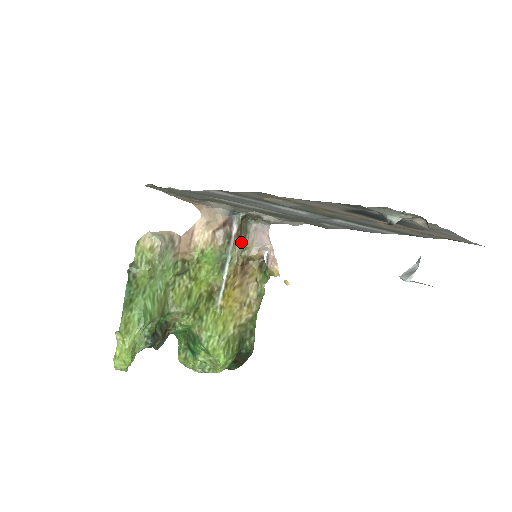
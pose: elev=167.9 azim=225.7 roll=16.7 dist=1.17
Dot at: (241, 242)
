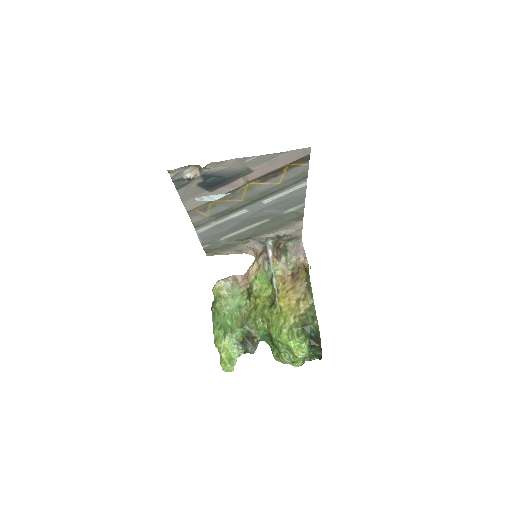
Dot at: (282, 260)
